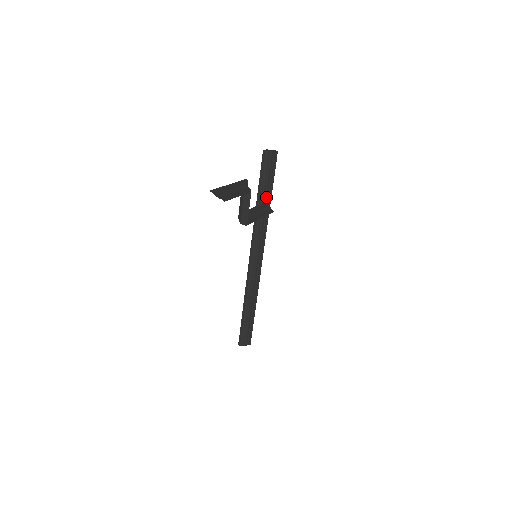
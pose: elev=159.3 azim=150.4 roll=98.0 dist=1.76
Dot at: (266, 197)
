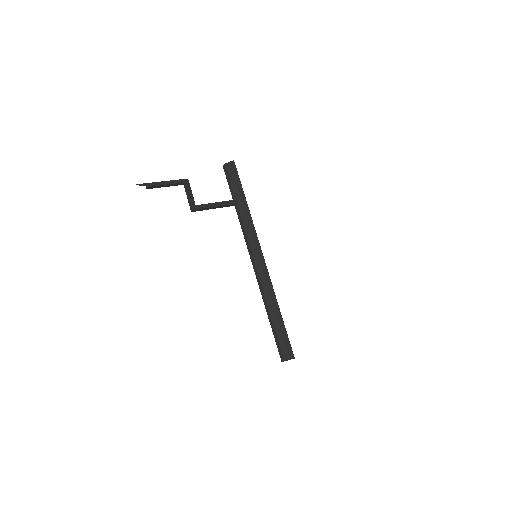
Dot at: (240, 200)
